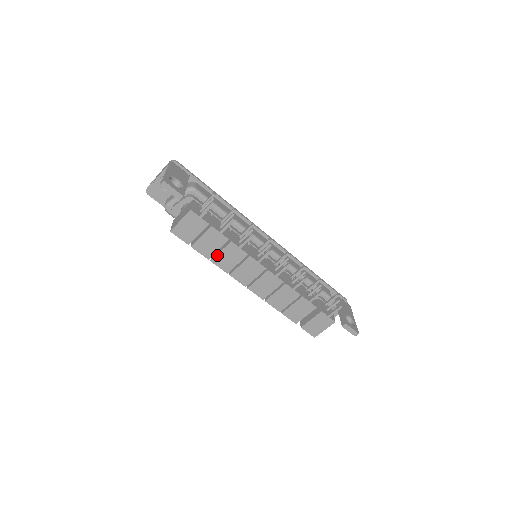
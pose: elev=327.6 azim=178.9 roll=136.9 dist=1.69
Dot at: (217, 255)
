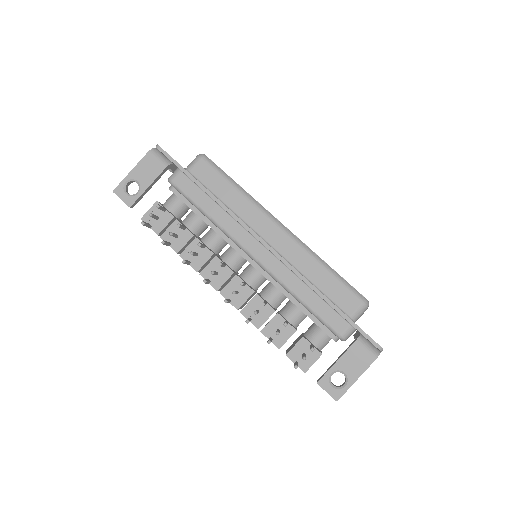
Dot at: occluded
